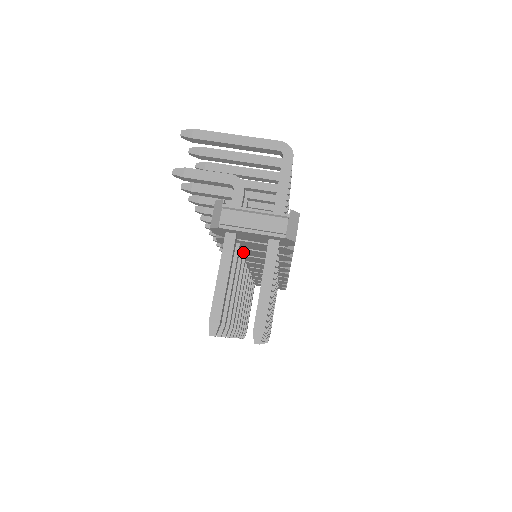
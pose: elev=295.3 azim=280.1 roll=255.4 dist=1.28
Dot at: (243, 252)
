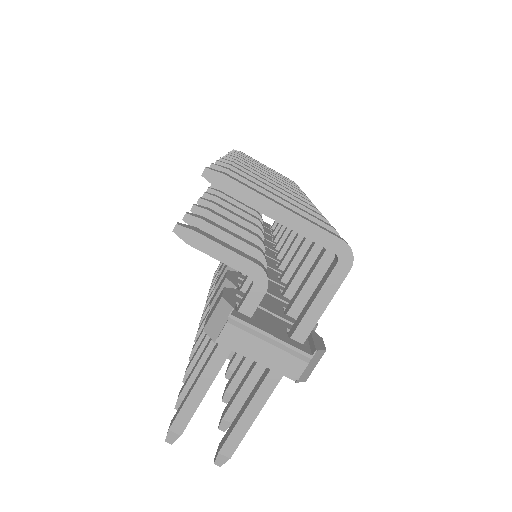
Dot at: occluded
